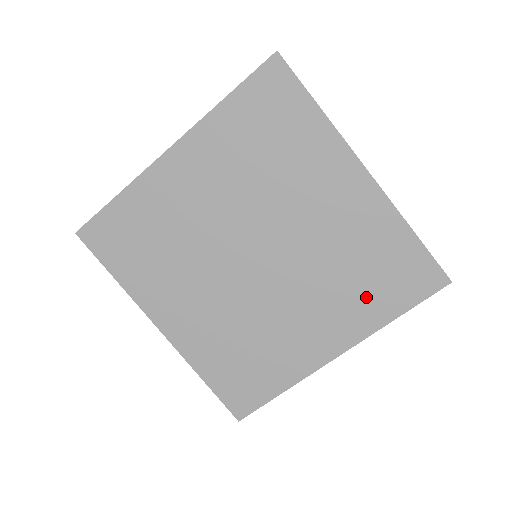
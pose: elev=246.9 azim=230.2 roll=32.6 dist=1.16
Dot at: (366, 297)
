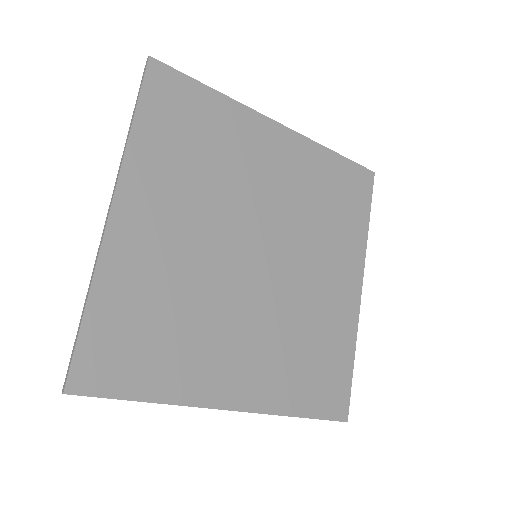
Dot at: (344, 224)
